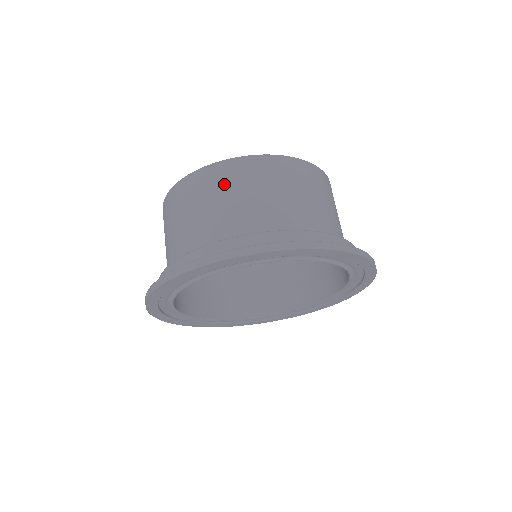
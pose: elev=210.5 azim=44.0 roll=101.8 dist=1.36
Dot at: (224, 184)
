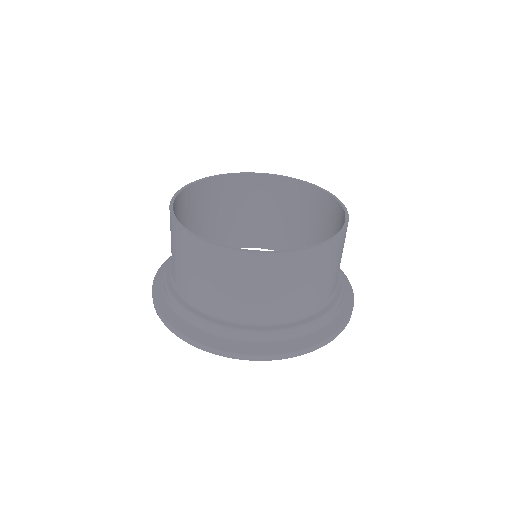
Dot at: (316, 269)
